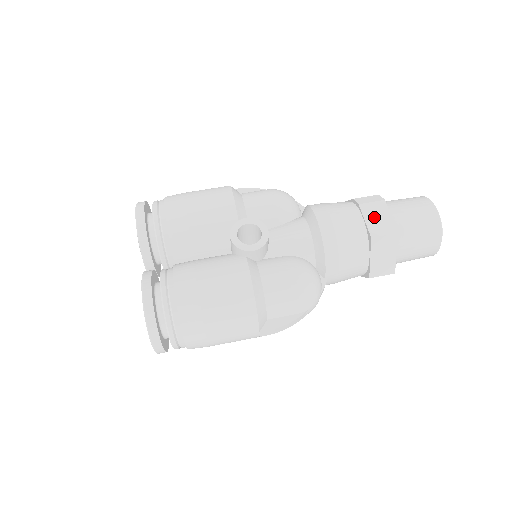
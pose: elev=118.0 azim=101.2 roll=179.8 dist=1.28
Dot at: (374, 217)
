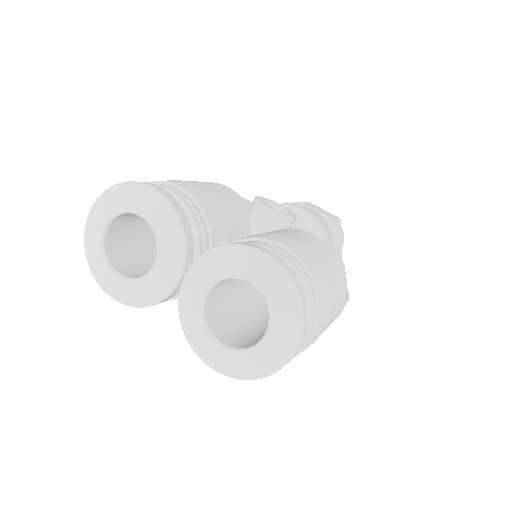
Dot at: (318, 209)
